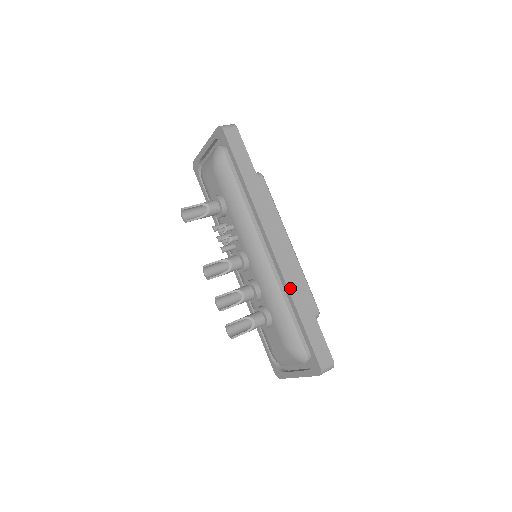
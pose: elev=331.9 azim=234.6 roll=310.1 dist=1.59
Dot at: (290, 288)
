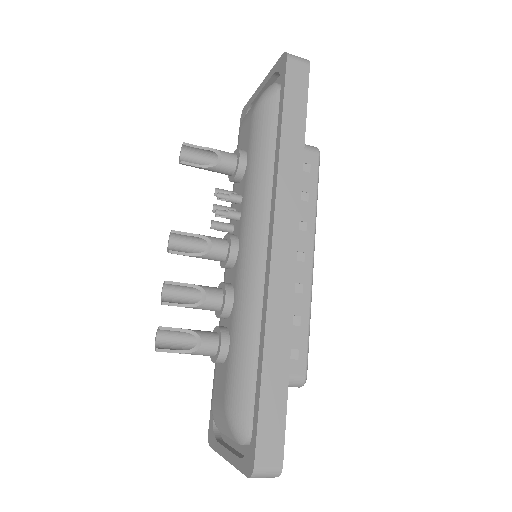
Dot at: (270, 318)
